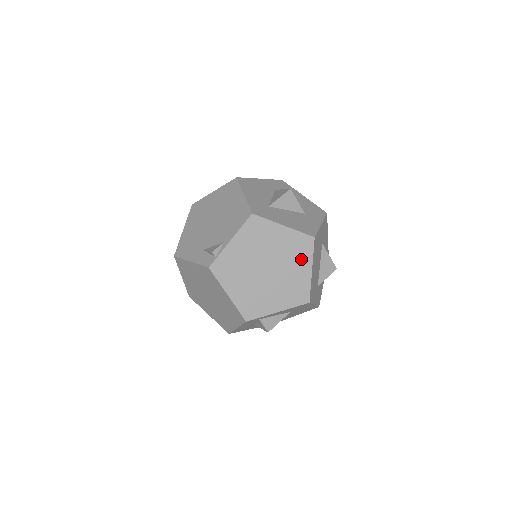
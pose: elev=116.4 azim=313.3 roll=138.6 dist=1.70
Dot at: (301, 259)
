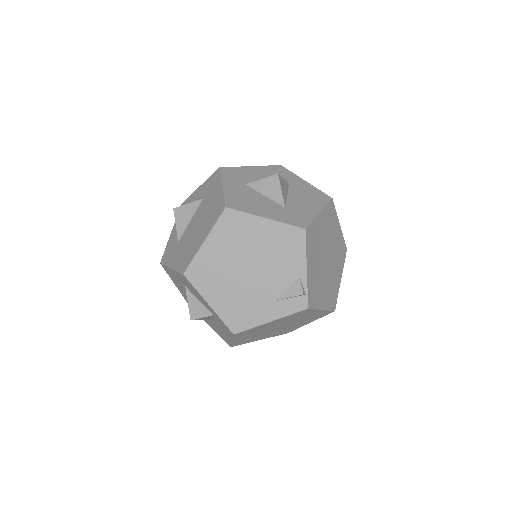
Dot at: (334, 225)
